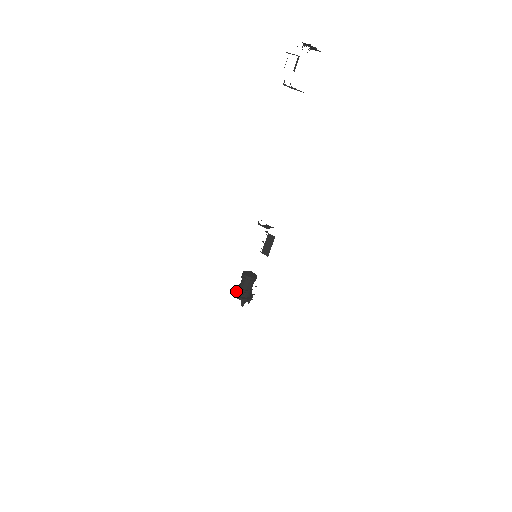
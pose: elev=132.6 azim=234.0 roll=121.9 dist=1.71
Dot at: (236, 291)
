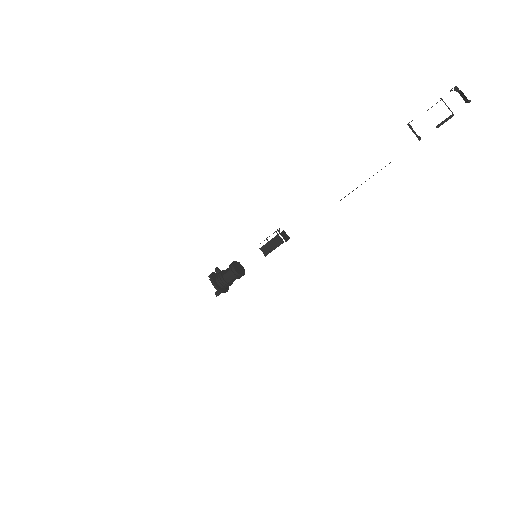
Dot at: (216, 278)
